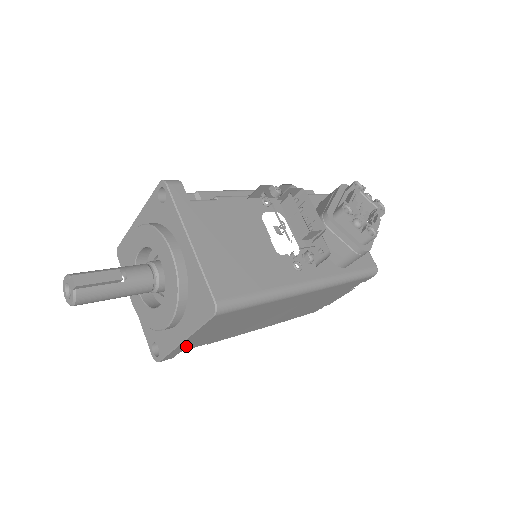
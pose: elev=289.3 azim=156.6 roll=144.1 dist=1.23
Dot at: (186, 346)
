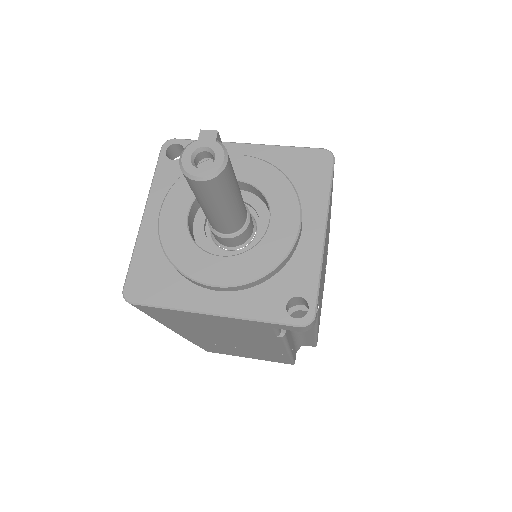
Dot at: occluded
